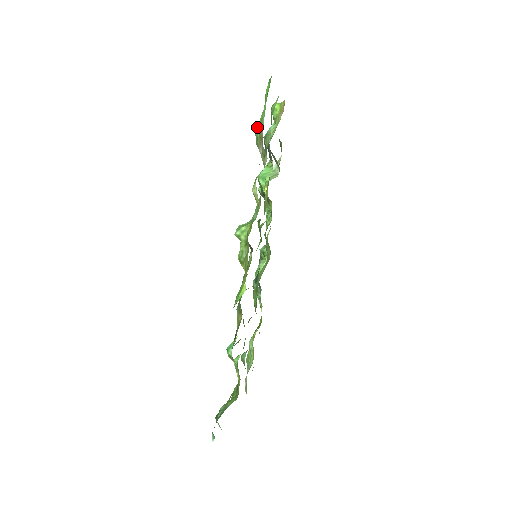
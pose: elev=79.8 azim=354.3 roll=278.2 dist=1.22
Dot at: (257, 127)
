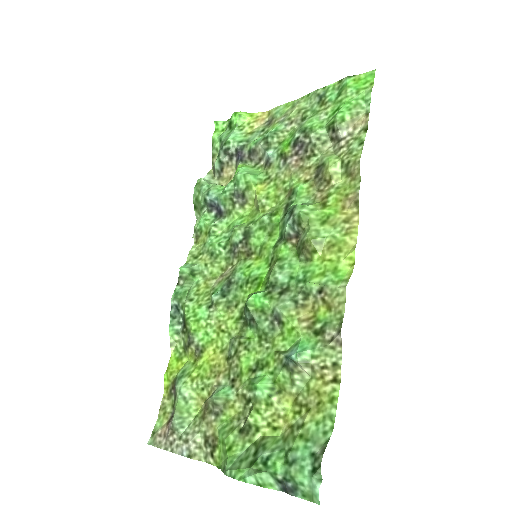
Dot at: (343, 110)
